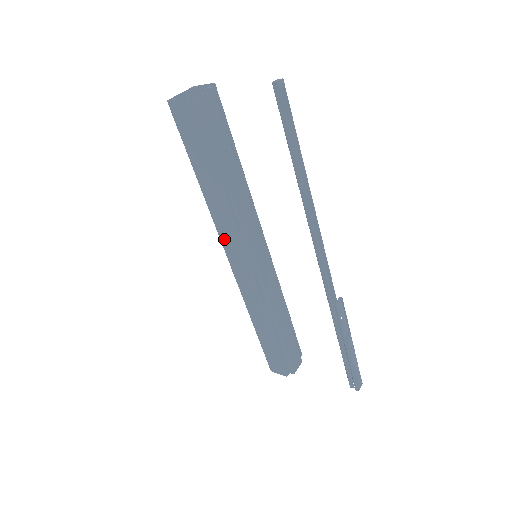
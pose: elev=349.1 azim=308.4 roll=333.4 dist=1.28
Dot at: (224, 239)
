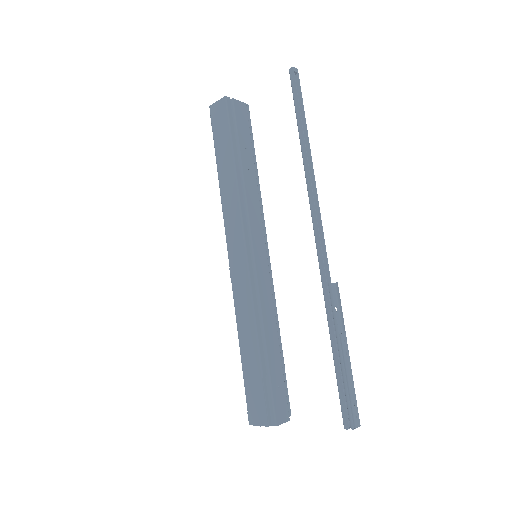
Dot at: (229, 229)
